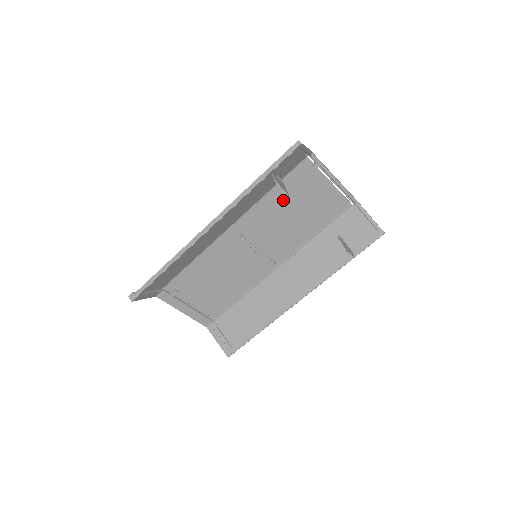
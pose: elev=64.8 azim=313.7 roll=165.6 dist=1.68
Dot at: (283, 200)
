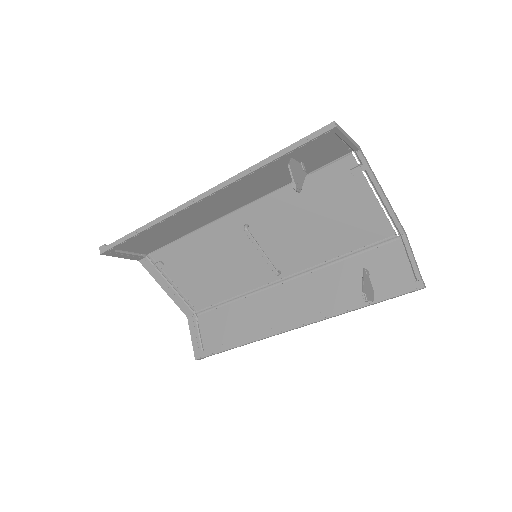
Dot at: (308, 199)
